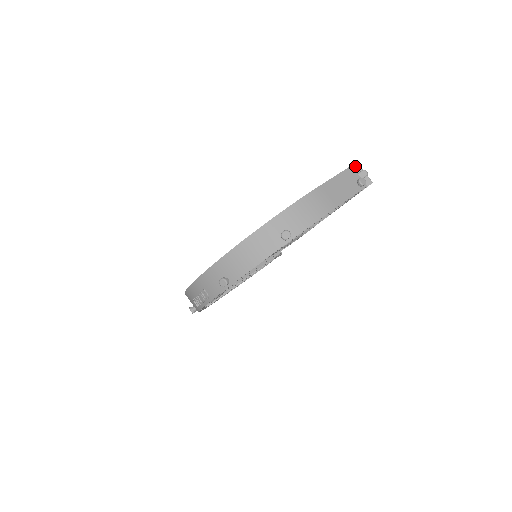
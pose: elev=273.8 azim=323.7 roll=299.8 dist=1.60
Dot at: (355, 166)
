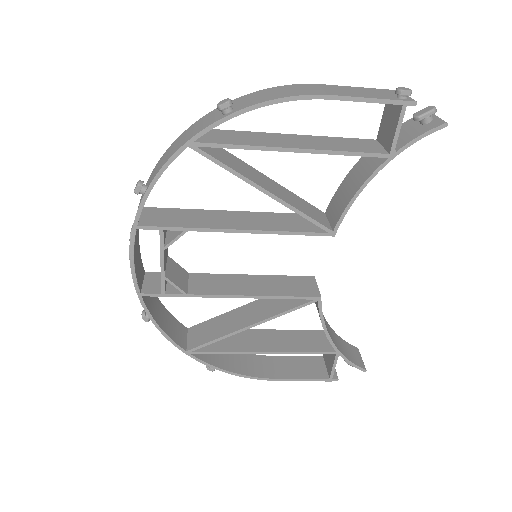
Dot at: occluded
